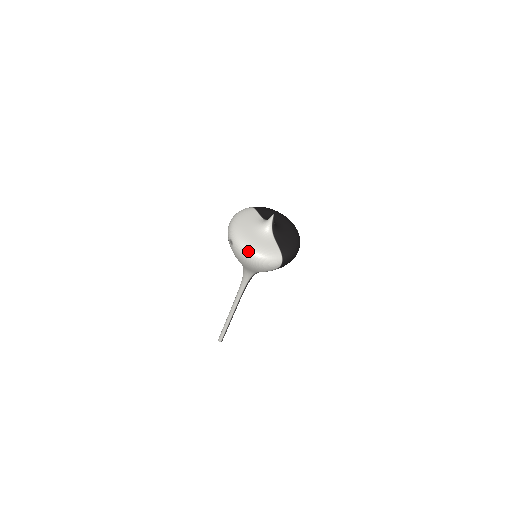
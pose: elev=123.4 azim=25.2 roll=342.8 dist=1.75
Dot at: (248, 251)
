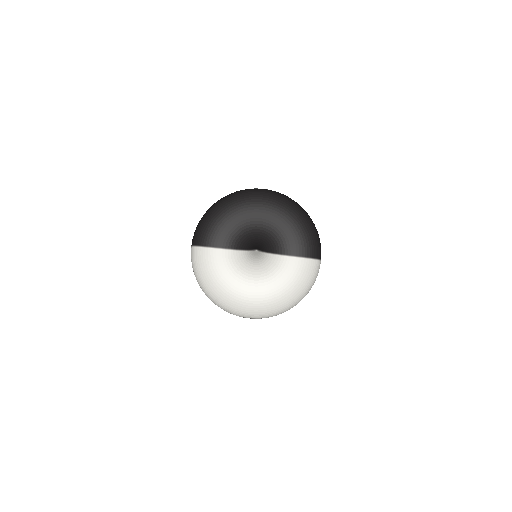
Dot at: (284, 309)
